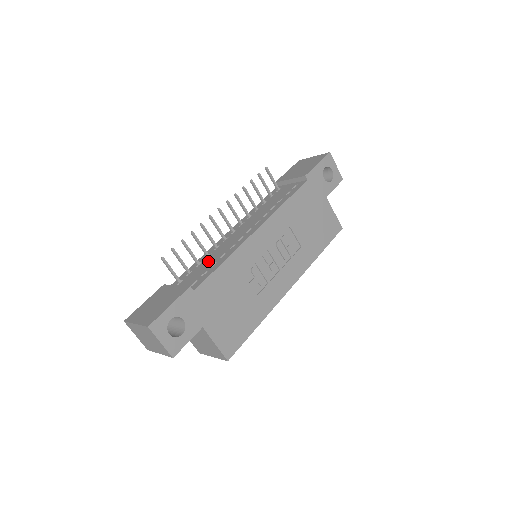
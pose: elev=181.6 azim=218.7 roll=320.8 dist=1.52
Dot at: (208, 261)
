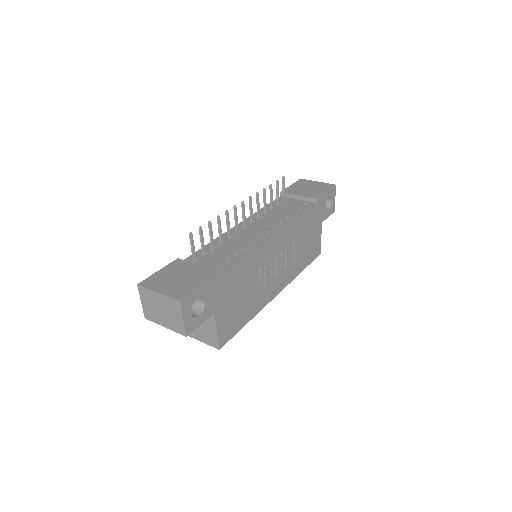
Dot at: (225, 249)
